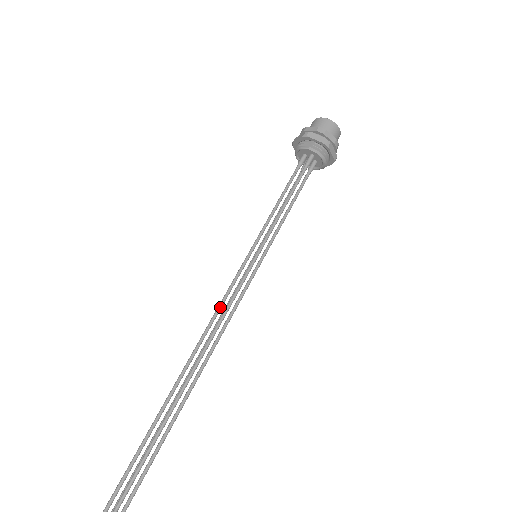
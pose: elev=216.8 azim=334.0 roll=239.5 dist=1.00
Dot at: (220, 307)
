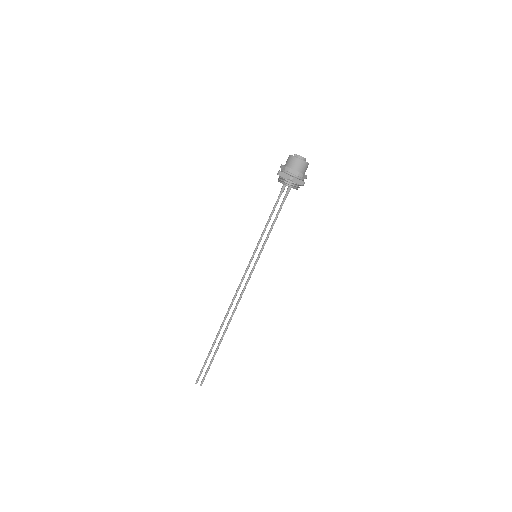
Dot at: occluded
